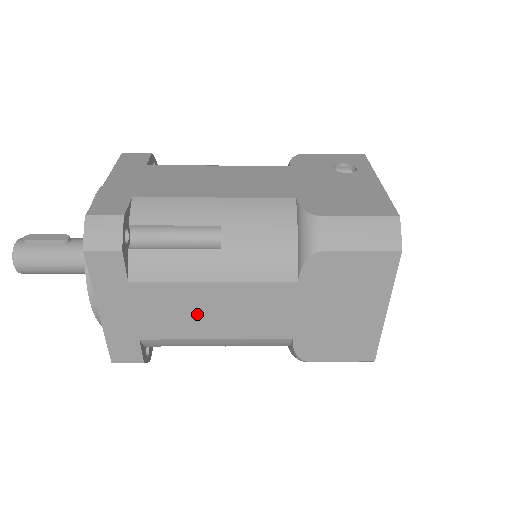
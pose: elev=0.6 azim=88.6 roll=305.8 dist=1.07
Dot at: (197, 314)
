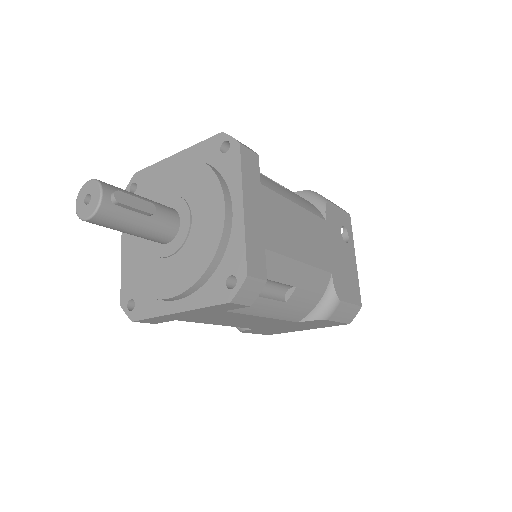
Dot at: (231, 320)
